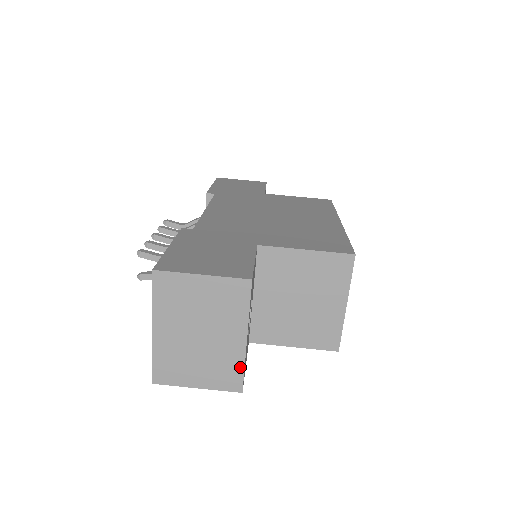
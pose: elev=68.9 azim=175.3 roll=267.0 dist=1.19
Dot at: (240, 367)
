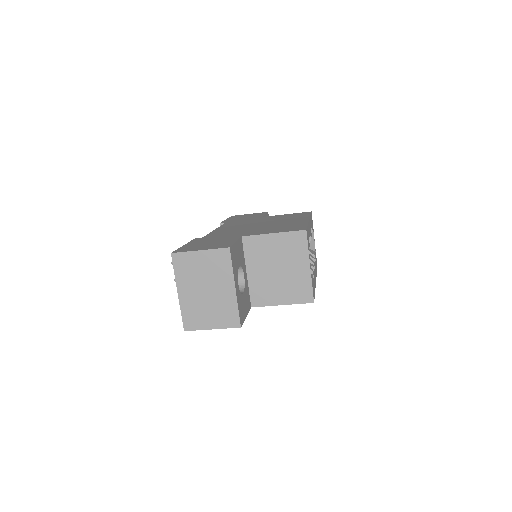
Dot at: (235, 309)
